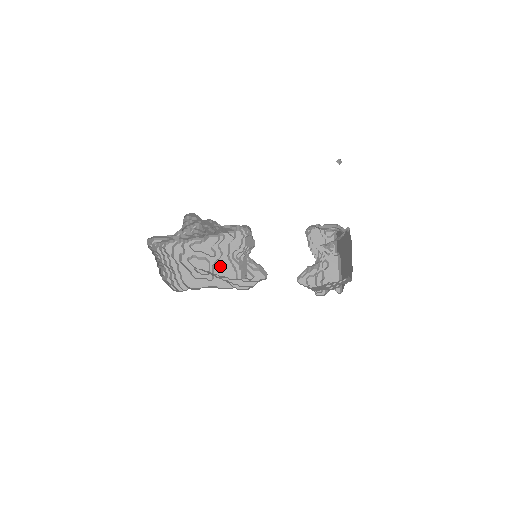
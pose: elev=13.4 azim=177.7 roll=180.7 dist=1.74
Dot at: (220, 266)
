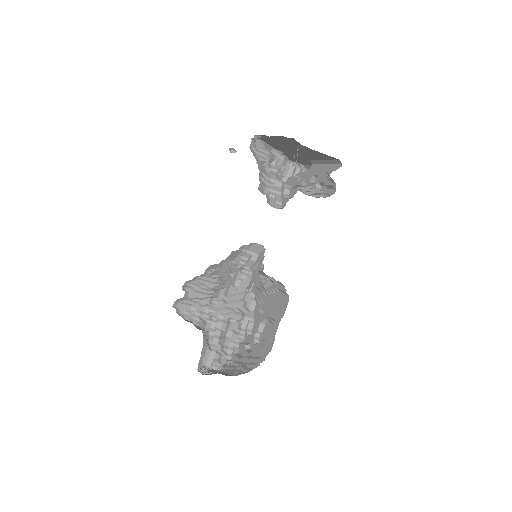
Dot at: (269, 307)
